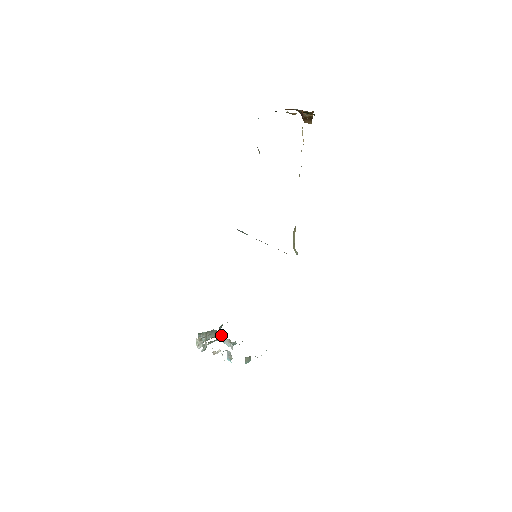
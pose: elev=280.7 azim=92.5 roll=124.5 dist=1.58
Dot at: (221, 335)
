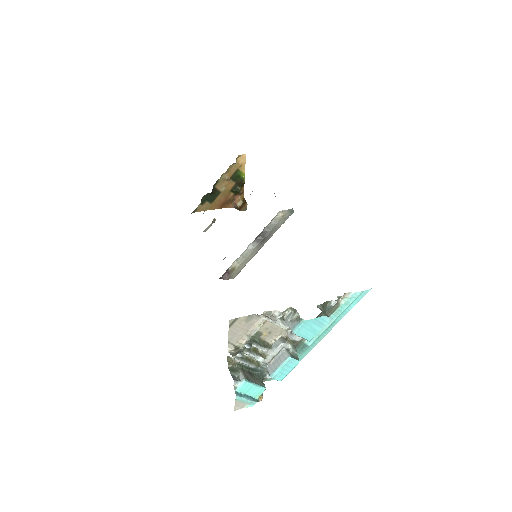
Dot at: (268, 365)
